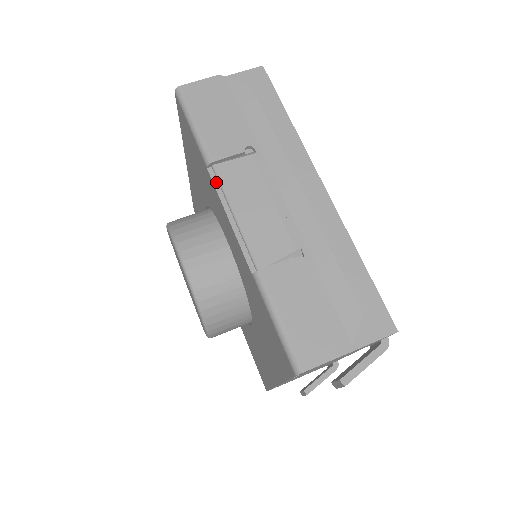
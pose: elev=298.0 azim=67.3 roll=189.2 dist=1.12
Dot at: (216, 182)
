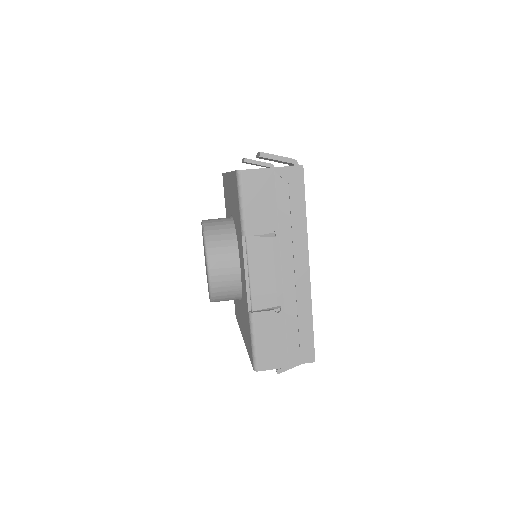
Dot at: (245, 247)
